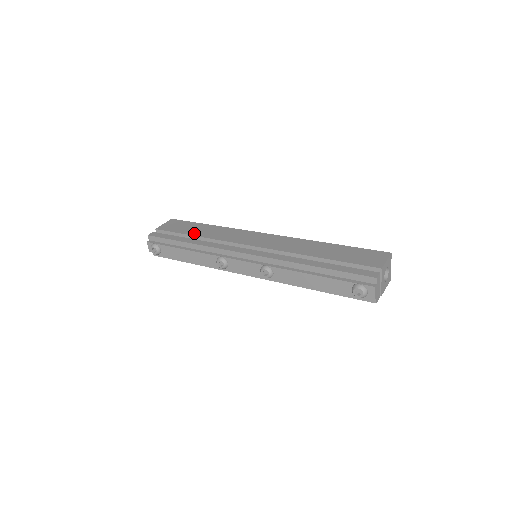
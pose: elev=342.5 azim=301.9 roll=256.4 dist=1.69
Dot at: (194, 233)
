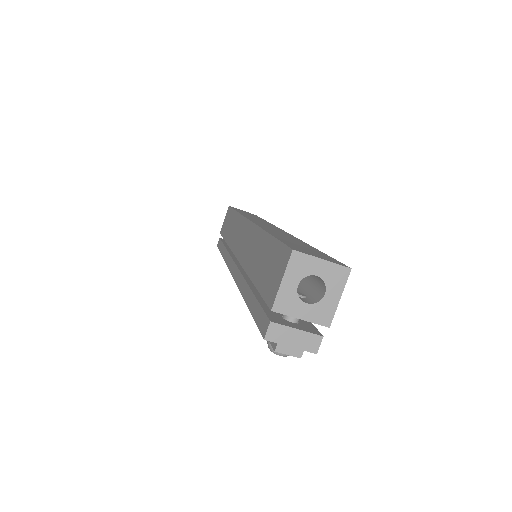
Dot at: (226, 236)
